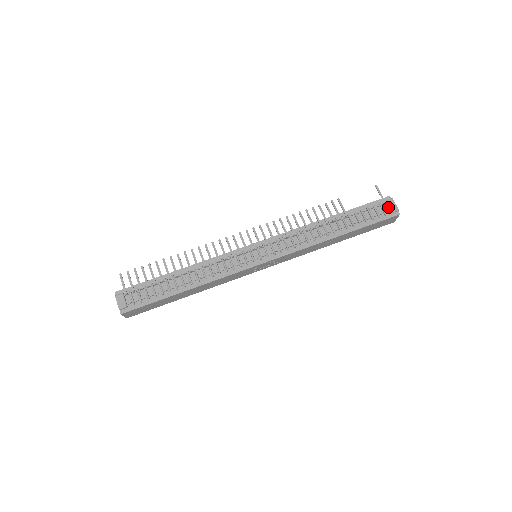
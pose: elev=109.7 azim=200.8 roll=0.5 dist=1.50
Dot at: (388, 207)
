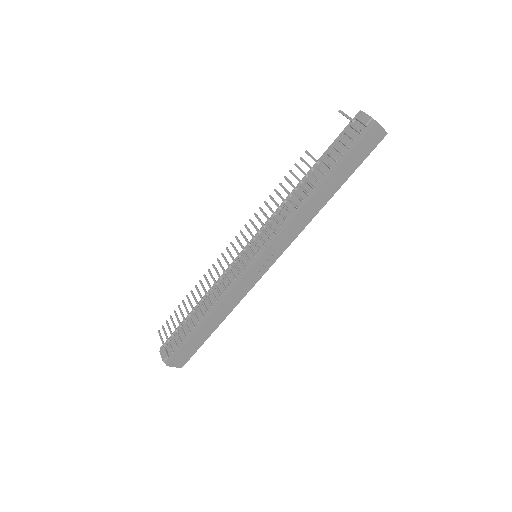
Dot at: (361, 123)
